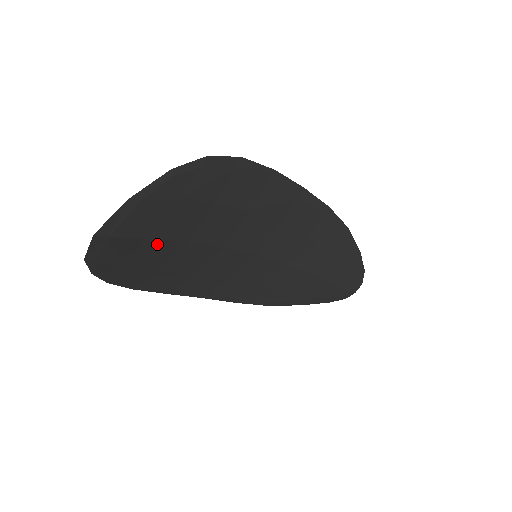
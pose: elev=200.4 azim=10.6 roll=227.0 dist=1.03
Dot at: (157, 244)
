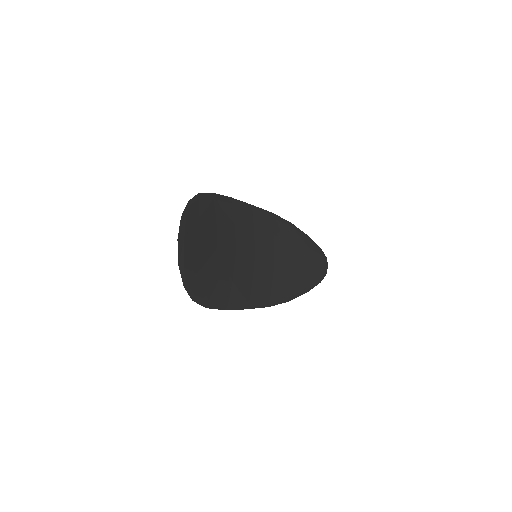
Dot at: (205, 250)
